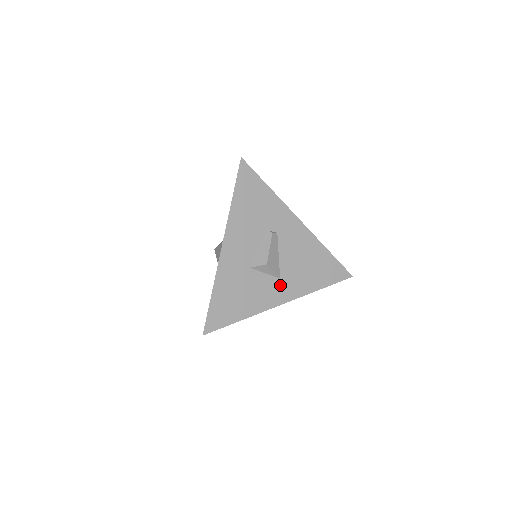
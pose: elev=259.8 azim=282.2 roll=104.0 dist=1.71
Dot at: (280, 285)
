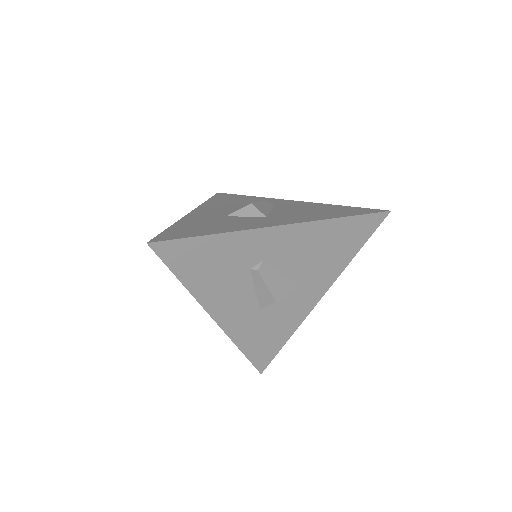
Dot at: (305, 291)
